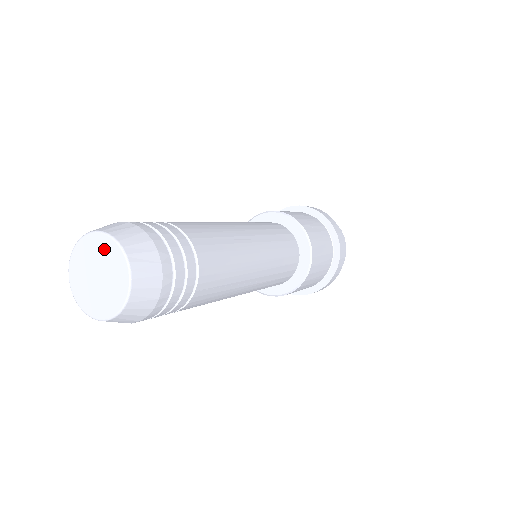
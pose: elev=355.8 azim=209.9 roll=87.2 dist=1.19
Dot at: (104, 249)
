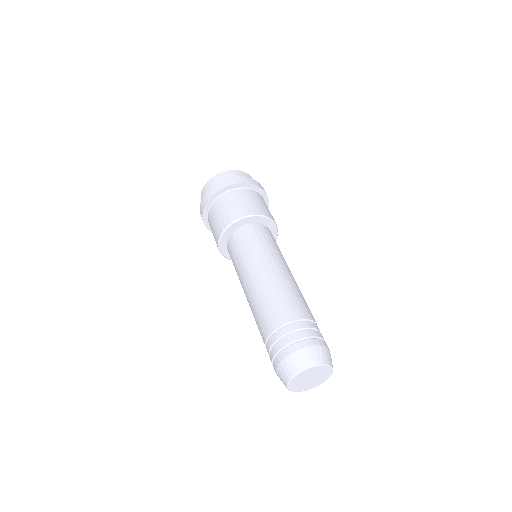
Dot at: (320, 370)
